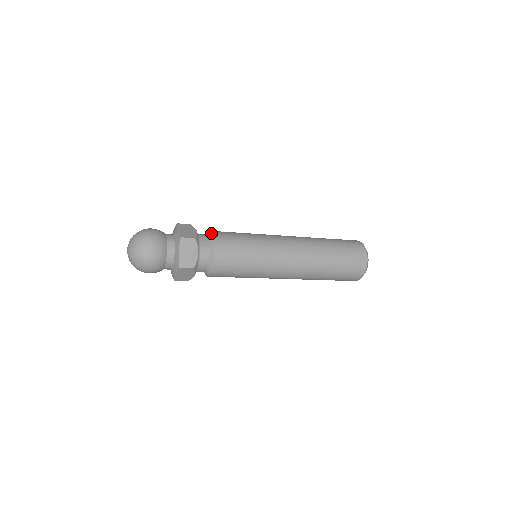
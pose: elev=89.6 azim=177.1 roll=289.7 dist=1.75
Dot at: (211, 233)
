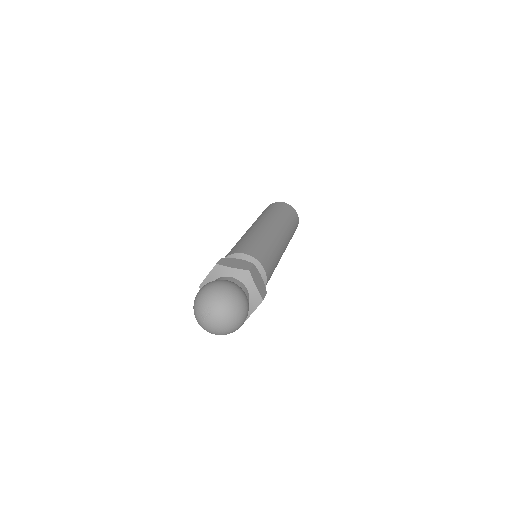
Dot at: (263, 268)
